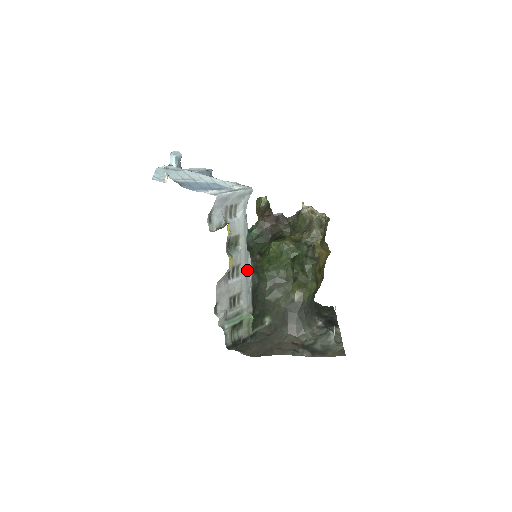
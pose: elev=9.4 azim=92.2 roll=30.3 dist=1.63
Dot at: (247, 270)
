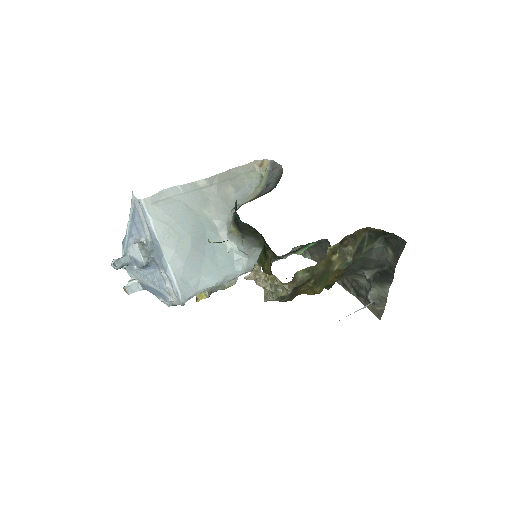
Dot at: occluded
